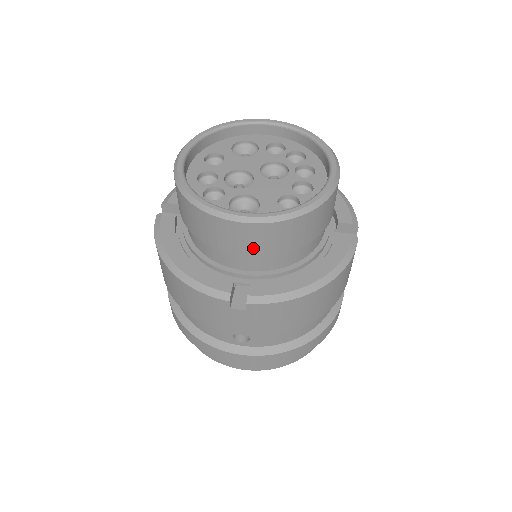
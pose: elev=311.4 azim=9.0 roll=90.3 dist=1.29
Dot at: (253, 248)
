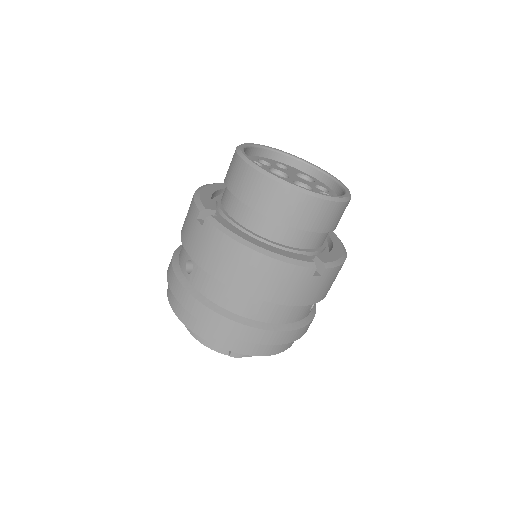
Dot at: (240, 189)
